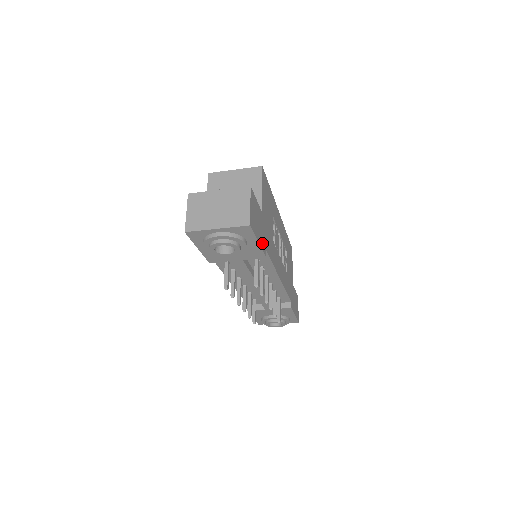
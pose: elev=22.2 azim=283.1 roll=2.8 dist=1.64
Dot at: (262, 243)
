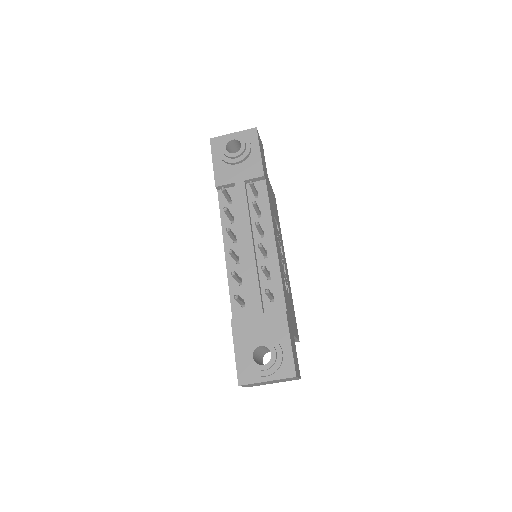
Dot at: (263, 166)
